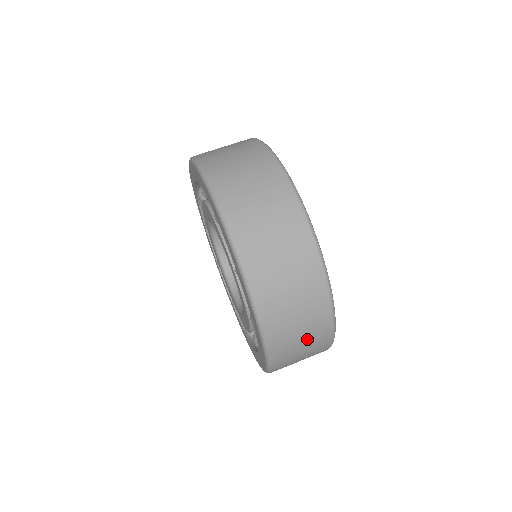
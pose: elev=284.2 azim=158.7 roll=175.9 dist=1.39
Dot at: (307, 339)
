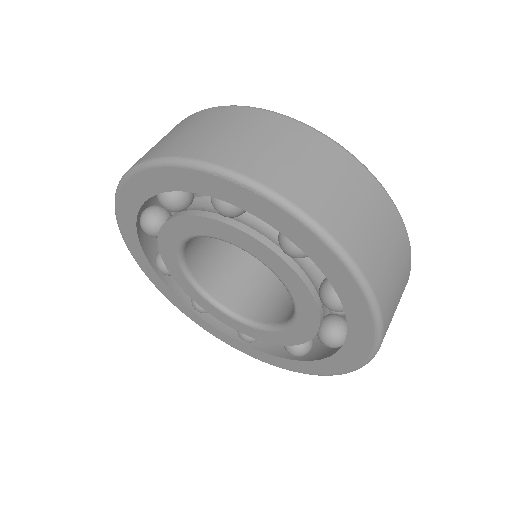
Dot at: (400, 283)
